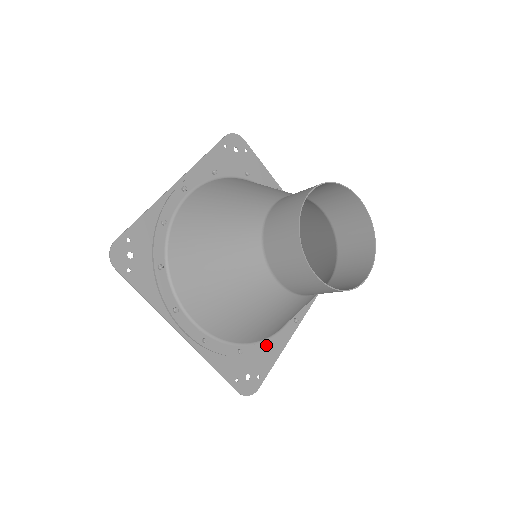
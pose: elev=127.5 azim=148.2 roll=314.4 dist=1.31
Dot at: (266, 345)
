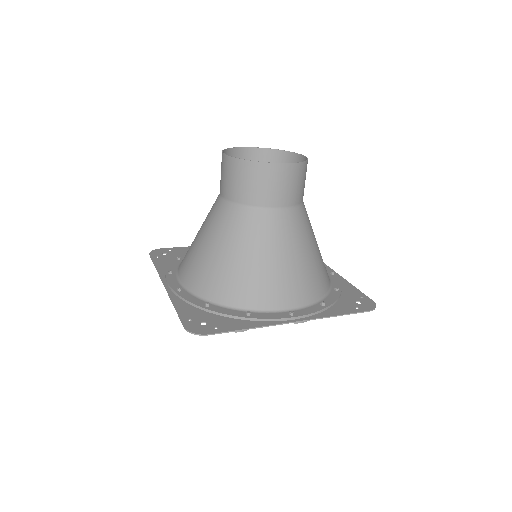
Dot at: (241, 314)
